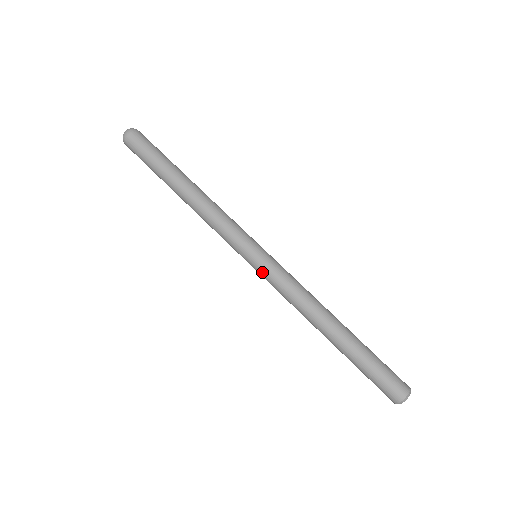
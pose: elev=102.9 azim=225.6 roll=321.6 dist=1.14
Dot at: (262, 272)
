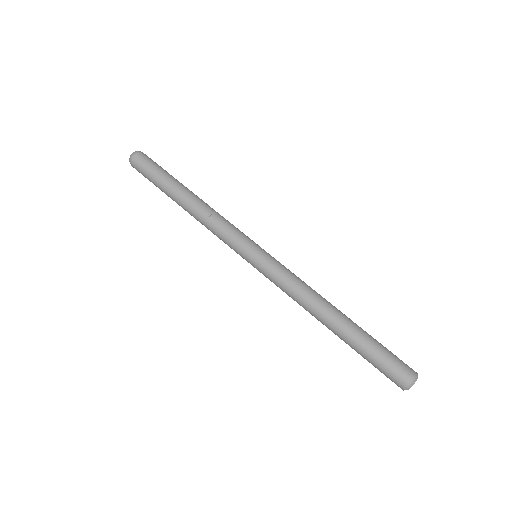
Dot at: (264, 267)
